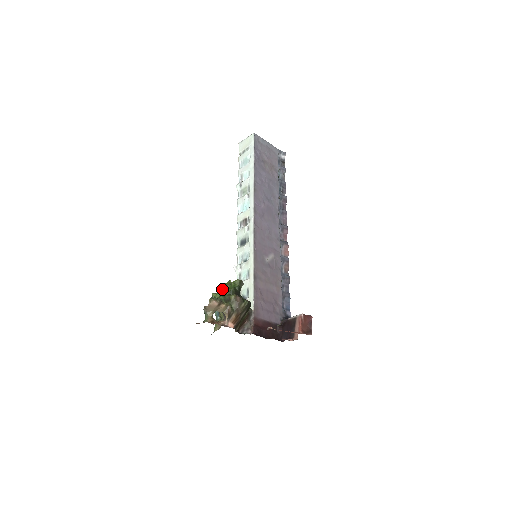
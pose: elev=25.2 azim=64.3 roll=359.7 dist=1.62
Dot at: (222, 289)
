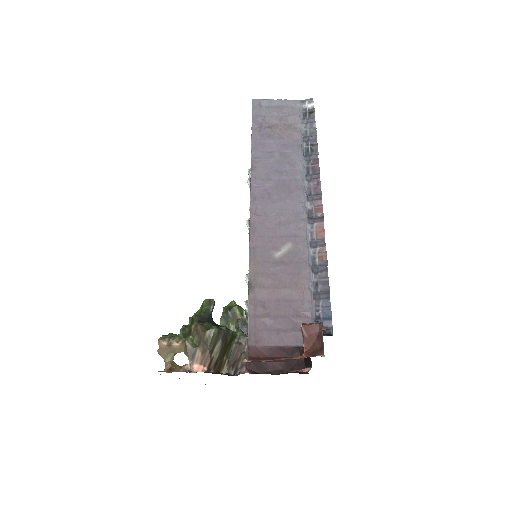
Dot at: (189, 319)
